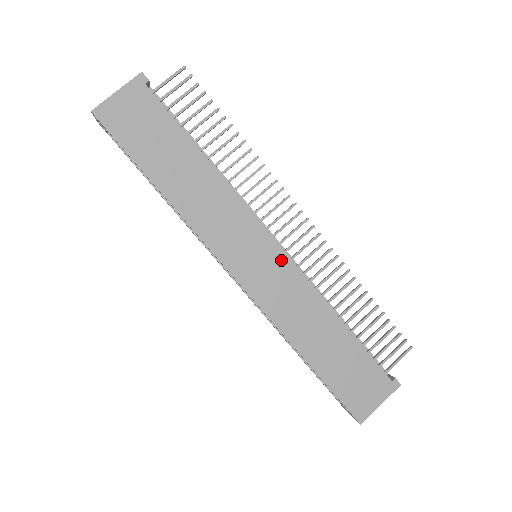
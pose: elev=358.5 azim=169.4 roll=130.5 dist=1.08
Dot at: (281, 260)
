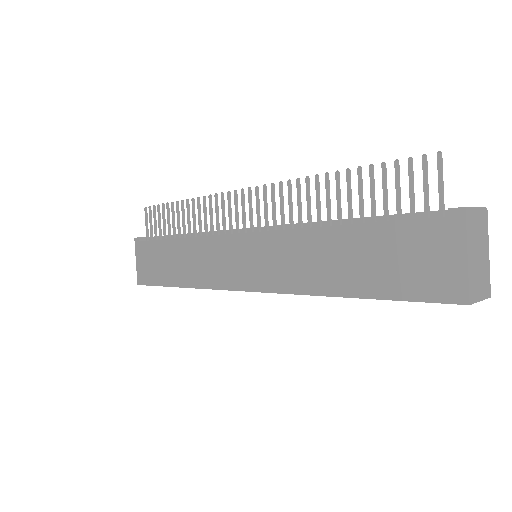
Dot at: (255, 241)
